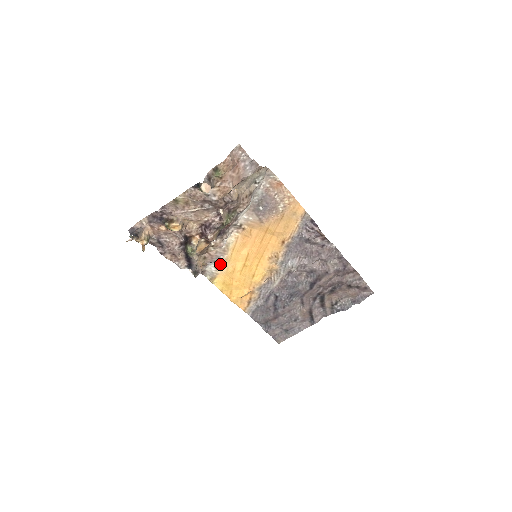
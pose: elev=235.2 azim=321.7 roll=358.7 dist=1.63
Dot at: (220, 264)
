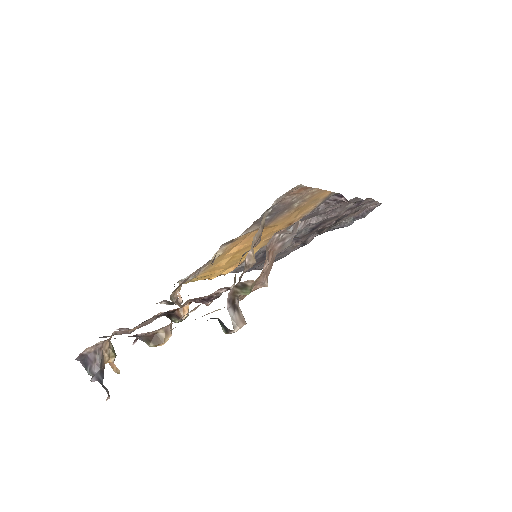
Dot at: (199, 272)
